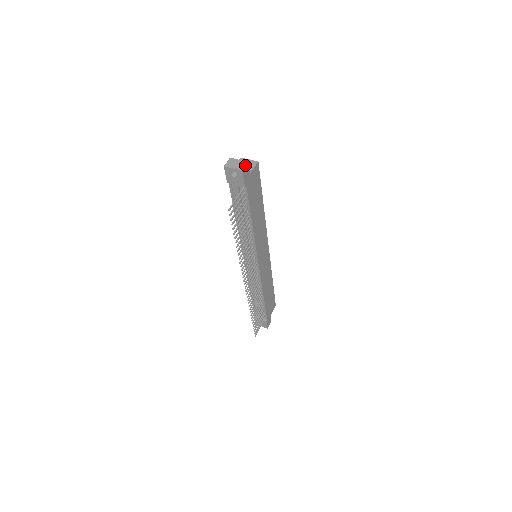
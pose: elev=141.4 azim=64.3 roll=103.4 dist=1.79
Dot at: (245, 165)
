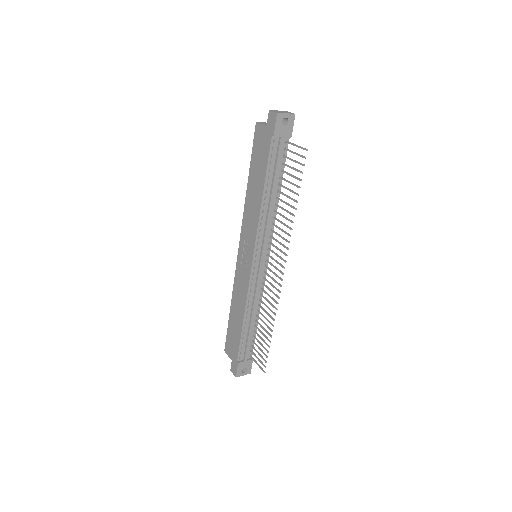
Dot at: (290, 112)
